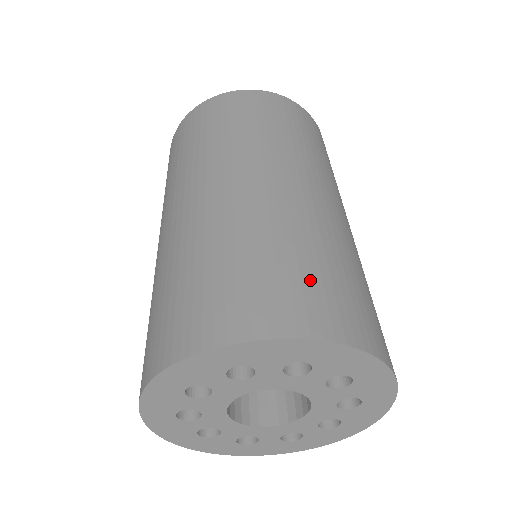
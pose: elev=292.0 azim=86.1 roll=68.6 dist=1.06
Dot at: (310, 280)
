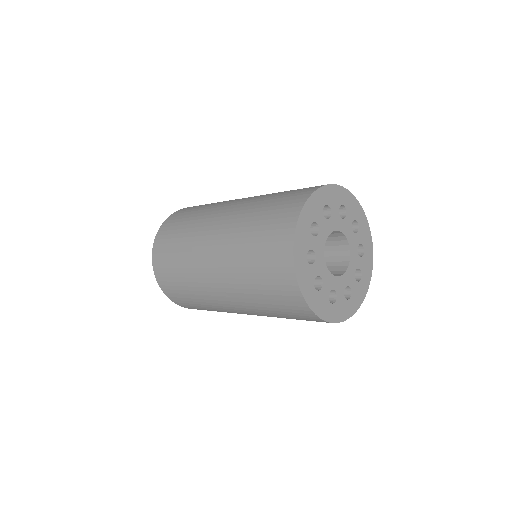
Dot at: (294, 191)
